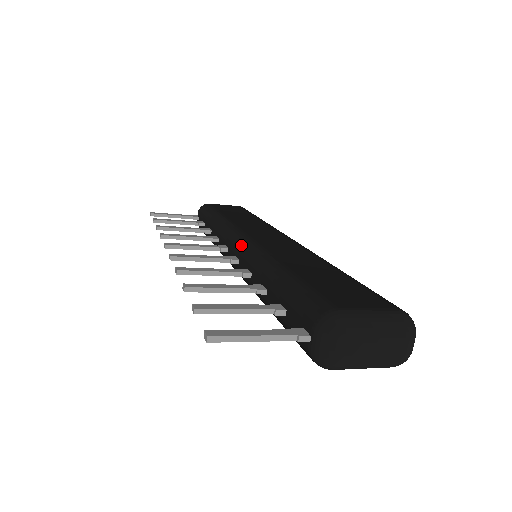
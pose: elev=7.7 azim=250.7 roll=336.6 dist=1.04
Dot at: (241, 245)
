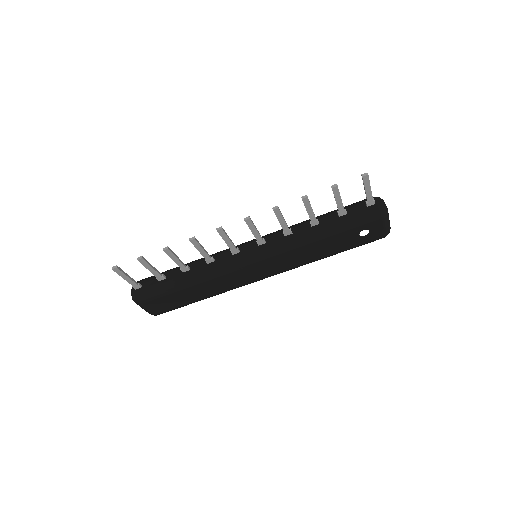
Dot at: occluded
